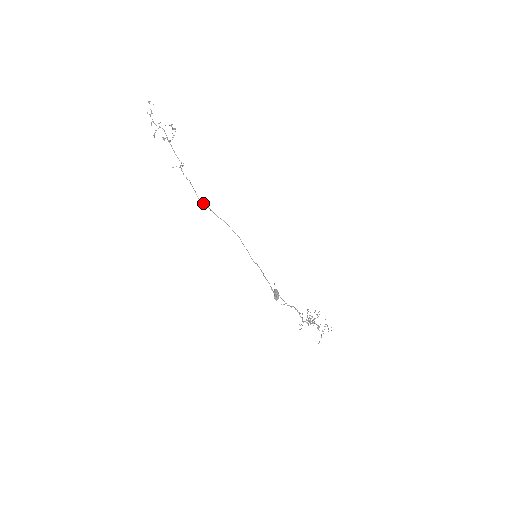
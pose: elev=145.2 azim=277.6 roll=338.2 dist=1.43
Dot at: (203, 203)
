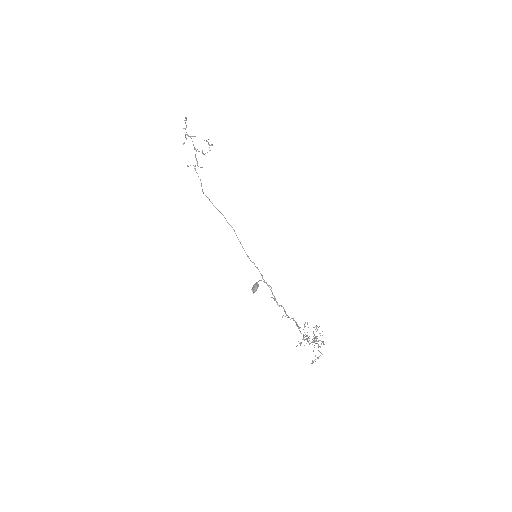
Dot at: (205, 195)
